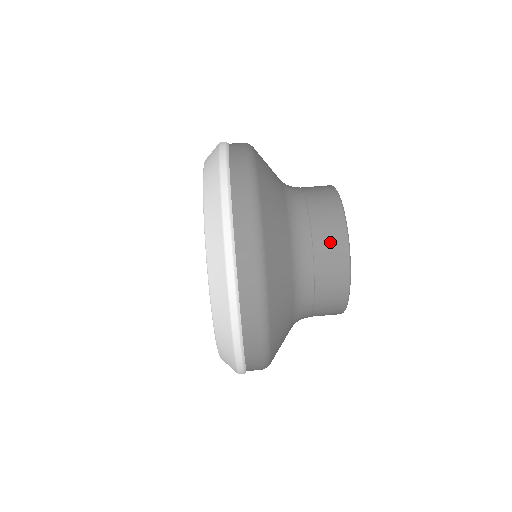
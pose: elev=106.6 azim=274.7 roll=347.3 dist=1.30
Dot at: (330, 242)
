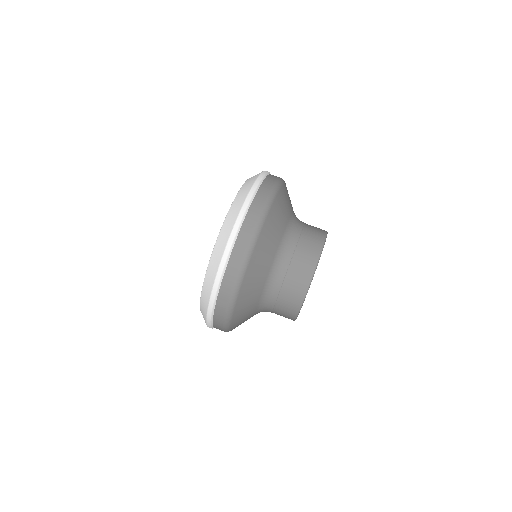
Dot at: (310, 246)
